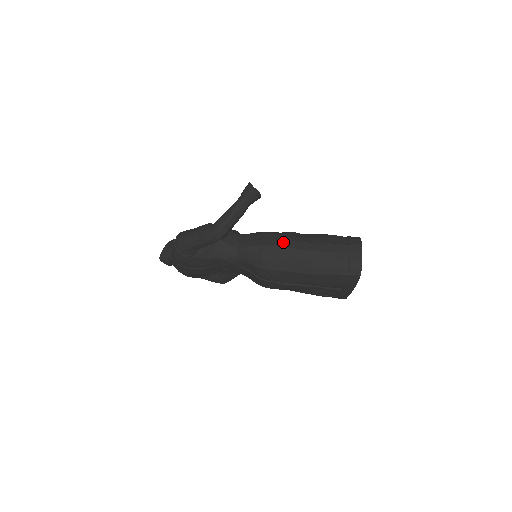
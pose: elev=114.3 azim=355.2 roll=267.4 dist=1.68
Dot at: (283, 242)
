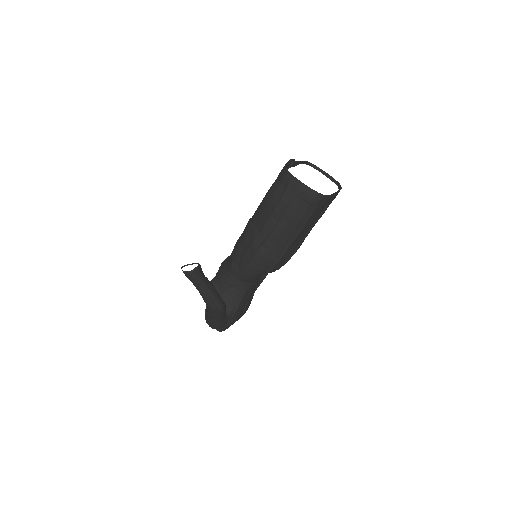
Dot at: (253, 247)
